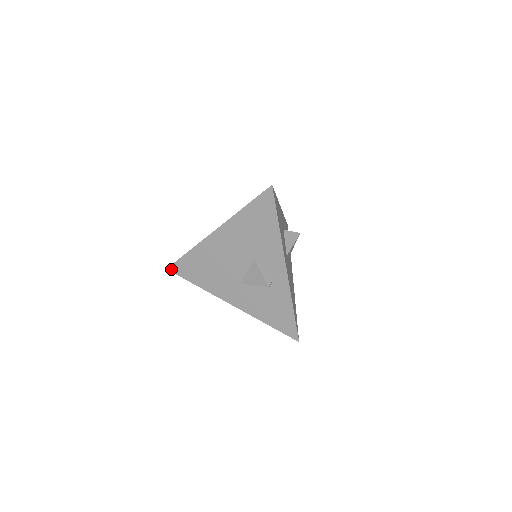
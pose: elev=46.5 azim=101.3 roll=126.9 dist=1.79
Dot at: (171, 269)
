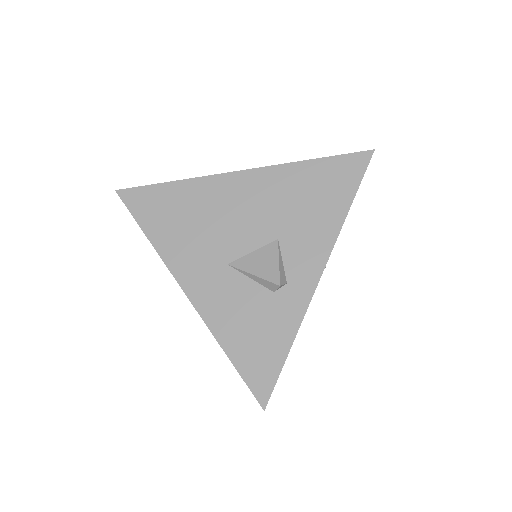
Dot at: (123, 194)
